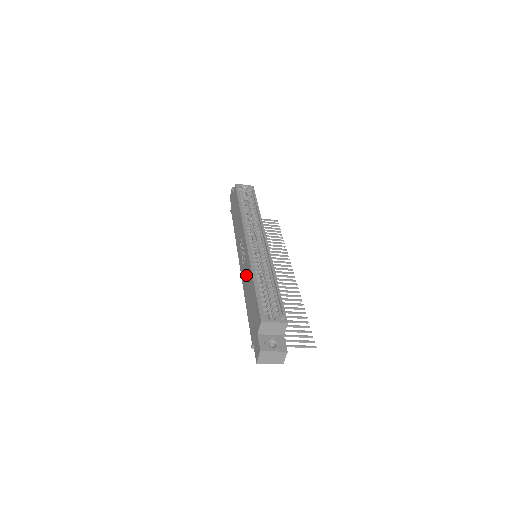
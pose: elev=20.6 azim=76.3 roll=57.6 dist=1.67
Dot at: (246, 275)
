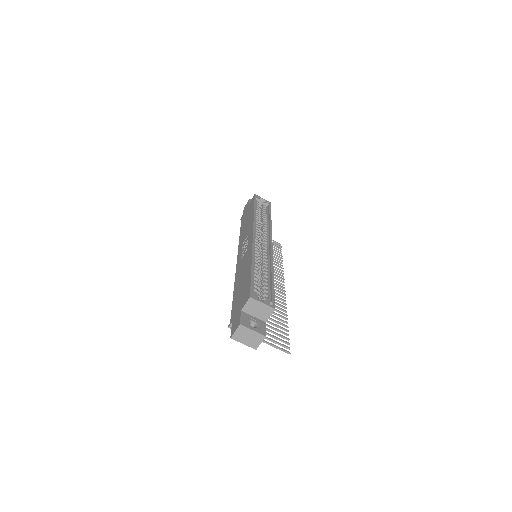
Dot at: (243, 264)
